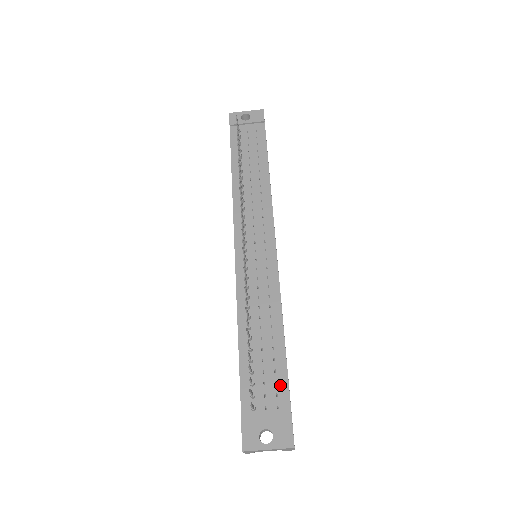
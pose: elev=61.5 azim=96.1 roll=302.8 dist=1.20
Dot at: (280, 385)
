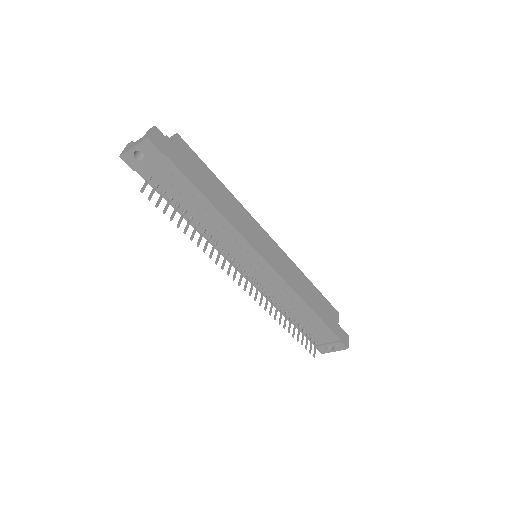
Dot at: (325, 329)
